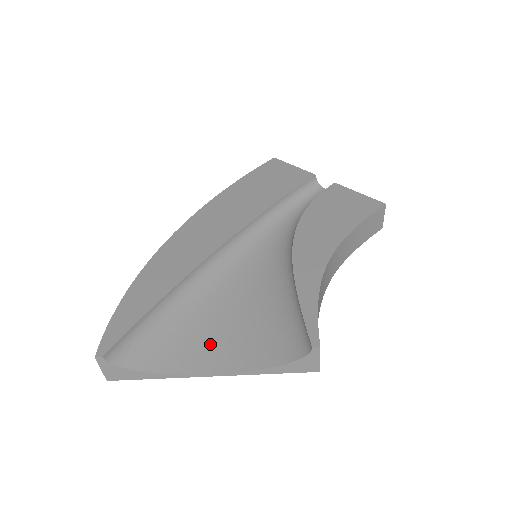
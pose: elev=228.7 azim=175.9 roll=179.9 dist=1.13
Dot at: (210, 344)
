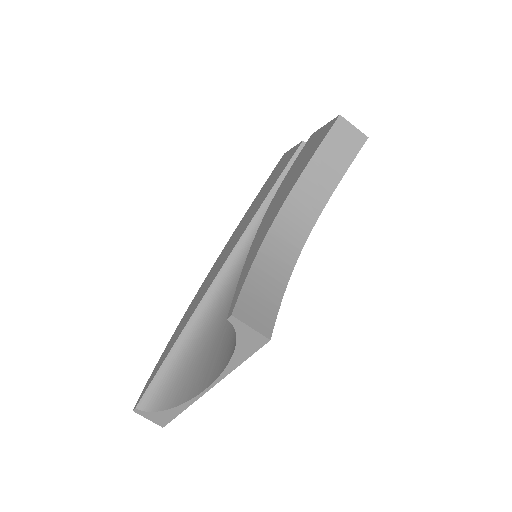
Dot at: (211, 361)
